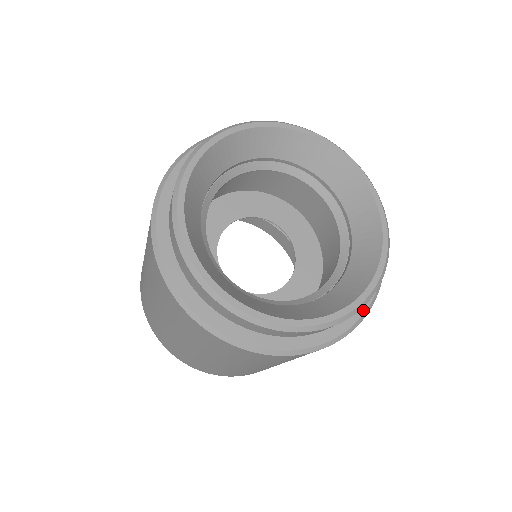
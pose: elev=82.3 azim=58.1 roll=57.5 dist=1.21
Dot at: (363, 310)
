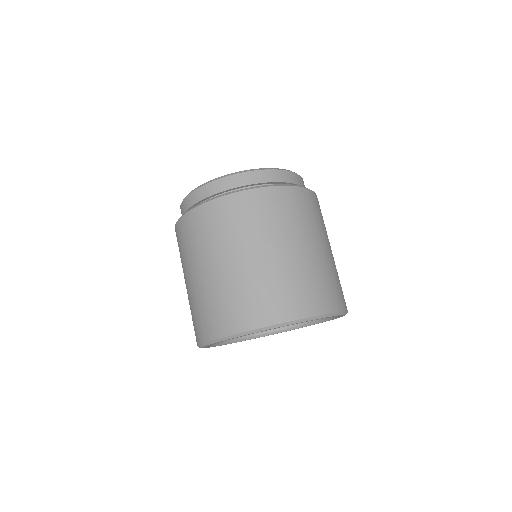
Dot at: occluded
